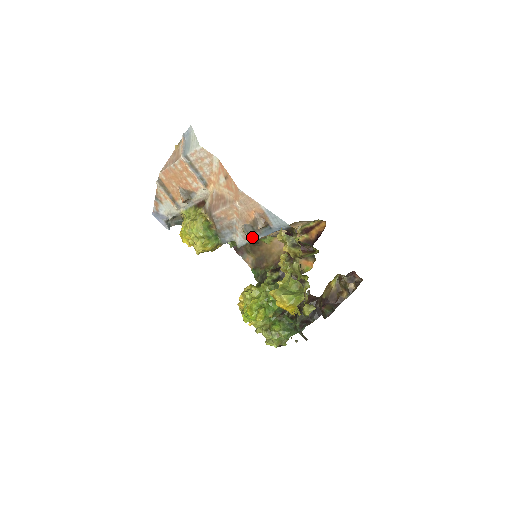
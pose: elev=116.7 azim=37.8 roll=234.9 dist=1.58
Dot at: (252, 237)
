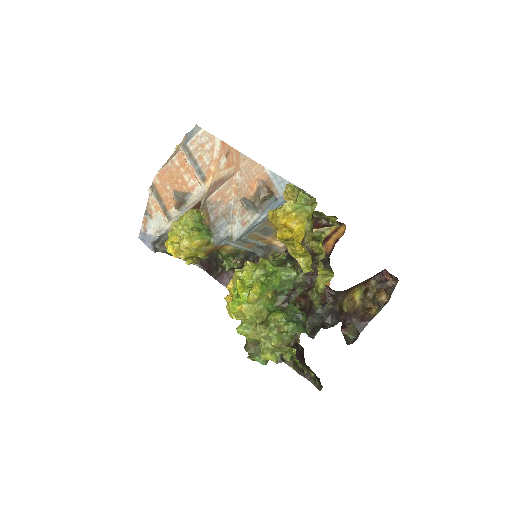
Dot at: (252, 220)
